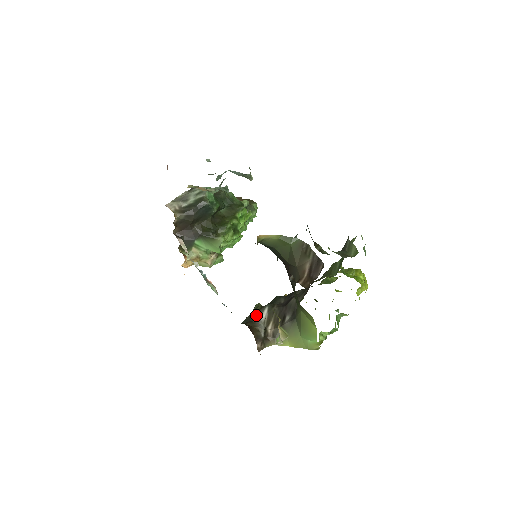
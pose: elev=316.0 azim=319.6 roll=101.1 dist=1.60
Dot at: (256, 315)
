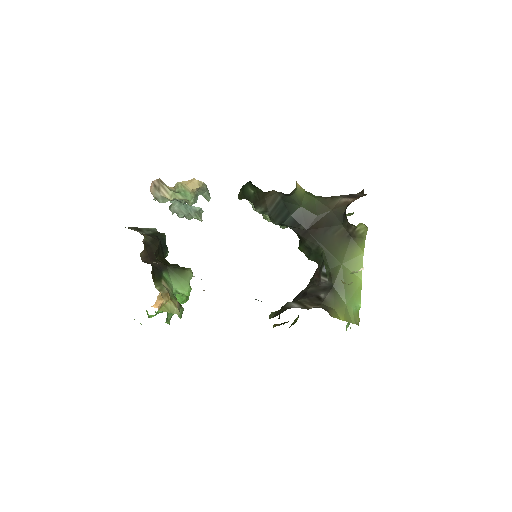
Dot at: occluded
